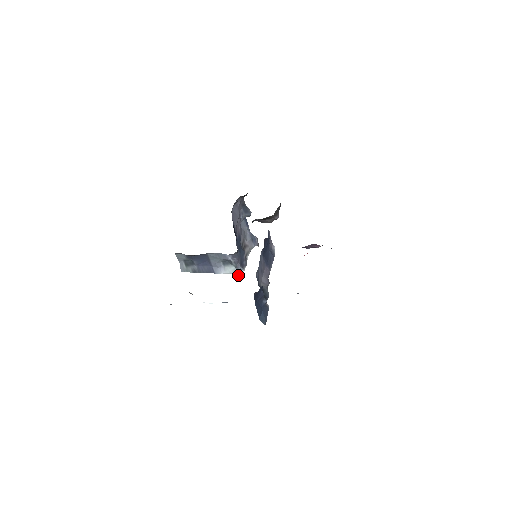
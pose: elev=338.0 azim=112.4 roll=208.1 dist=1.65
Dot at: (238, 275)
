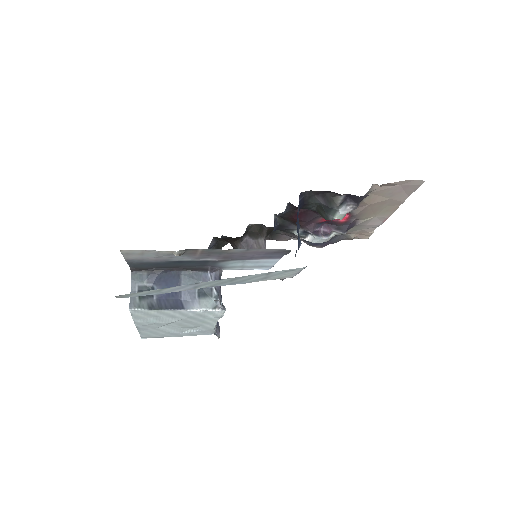
Dot at: (221, 304)
